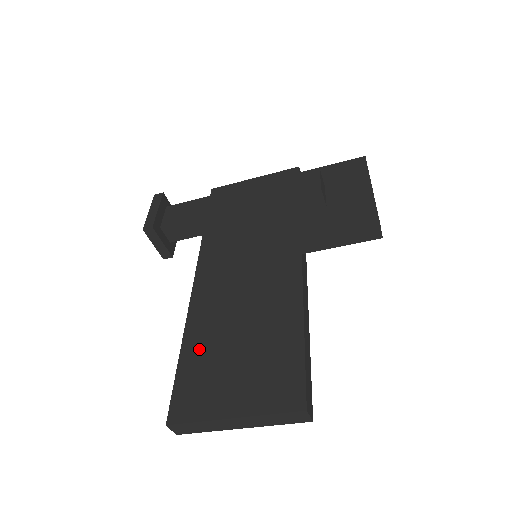
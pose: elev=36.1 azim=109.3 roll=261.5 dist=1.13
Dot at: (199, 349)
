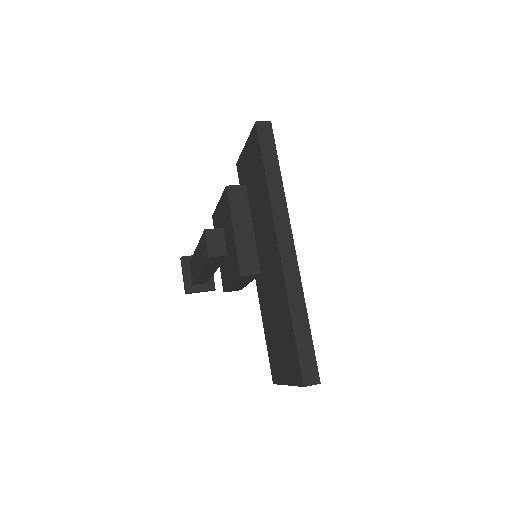
Dot at: (268, 331)
